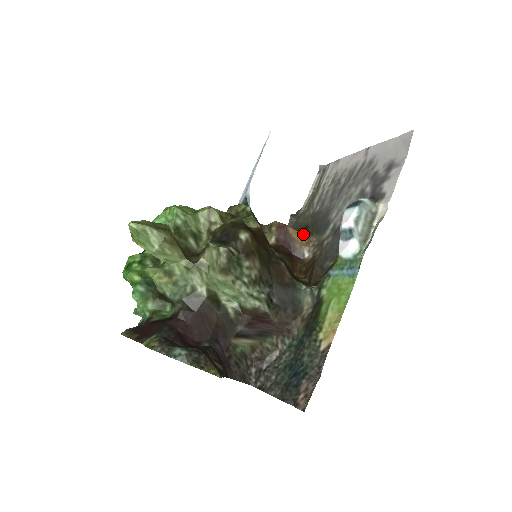
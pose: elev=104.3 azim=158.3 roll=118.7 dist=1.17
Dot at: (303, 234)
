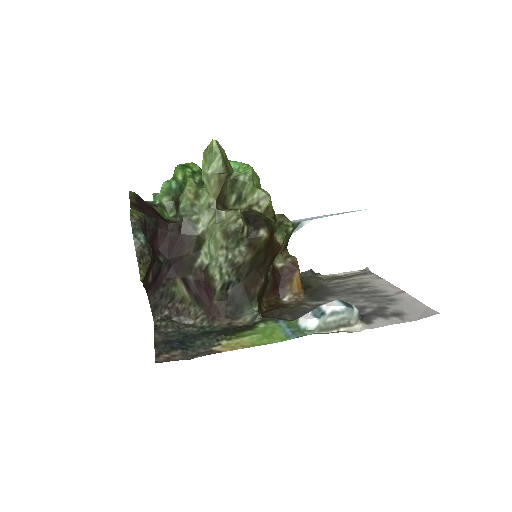
Dot at: (301, 286)
